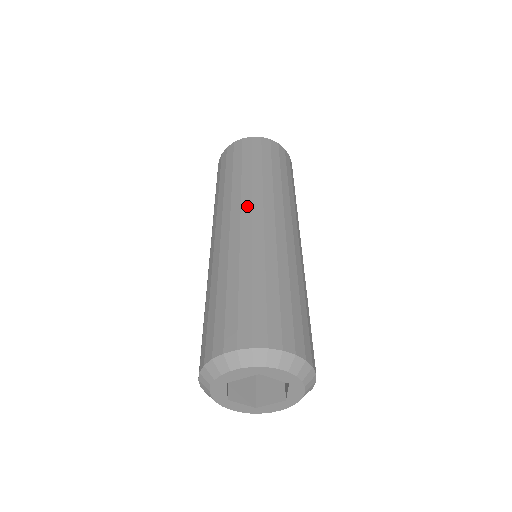
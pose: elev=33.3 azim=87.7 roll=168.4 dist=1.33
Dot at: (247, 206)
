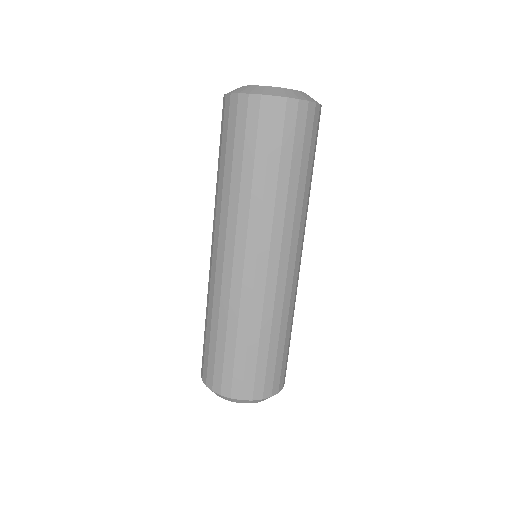
Dot at: (253, 244)
